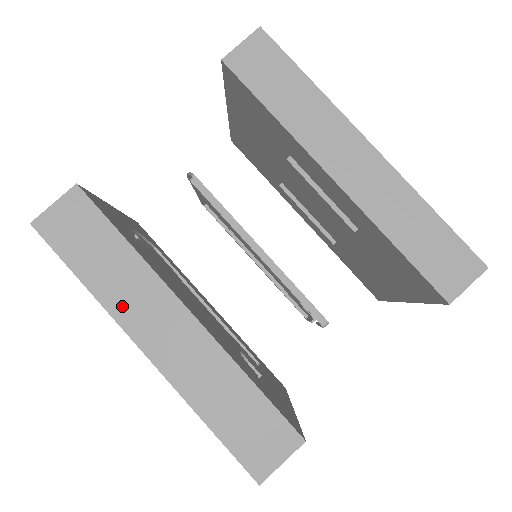
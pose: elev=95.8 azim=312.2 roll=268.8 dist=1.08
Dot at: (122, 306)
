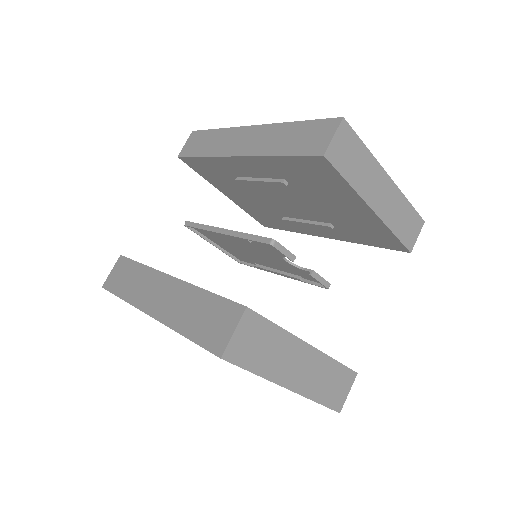
Dot at: (139, 297)
